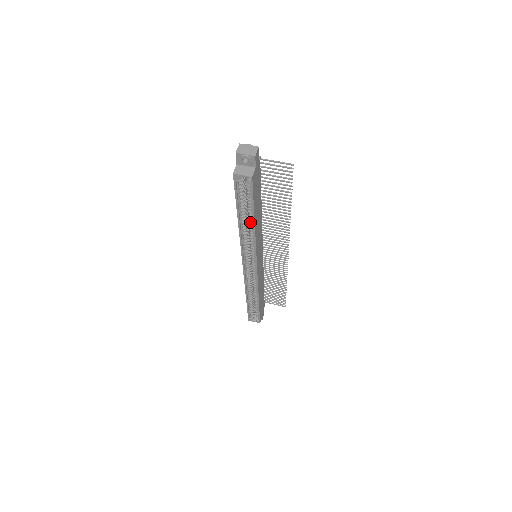
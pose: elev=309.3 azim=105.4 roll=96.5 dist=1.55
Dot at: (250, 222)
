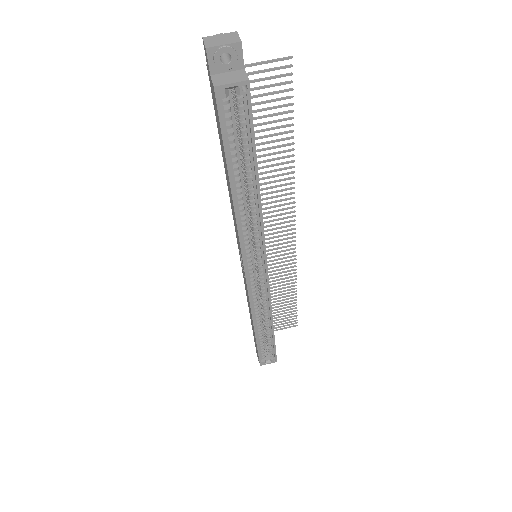
Dot at: (250, 186)
